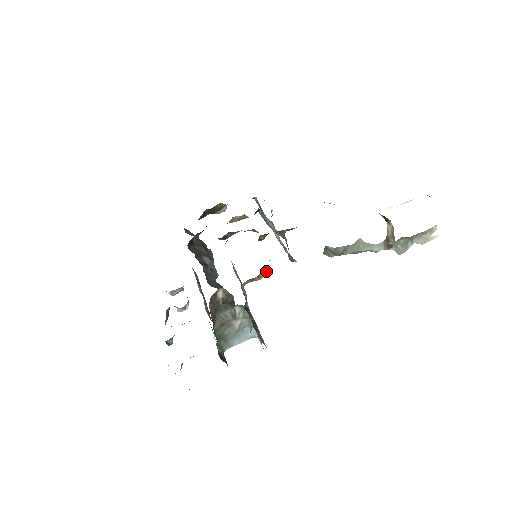
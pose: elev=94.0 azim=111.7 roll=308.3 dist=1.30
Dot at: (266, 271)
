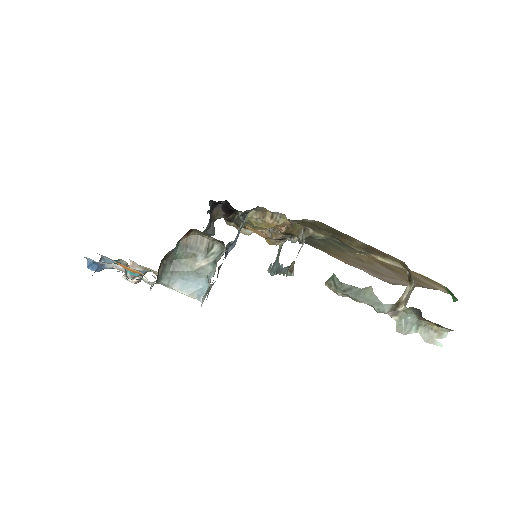
Dot at: (283, 216)
